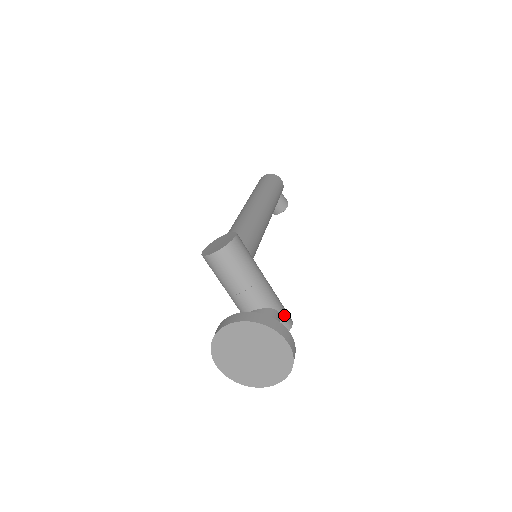
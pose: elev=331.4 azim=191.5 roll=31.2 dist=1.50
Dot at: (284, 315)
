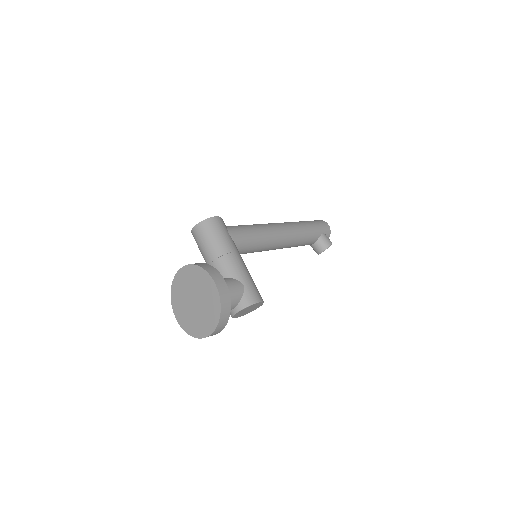
Dot at: (250, 290)
